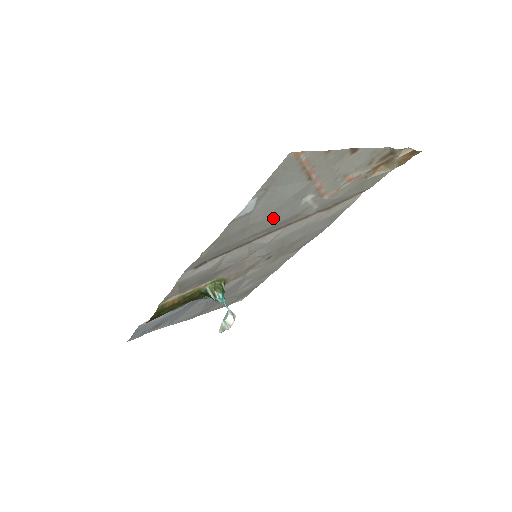
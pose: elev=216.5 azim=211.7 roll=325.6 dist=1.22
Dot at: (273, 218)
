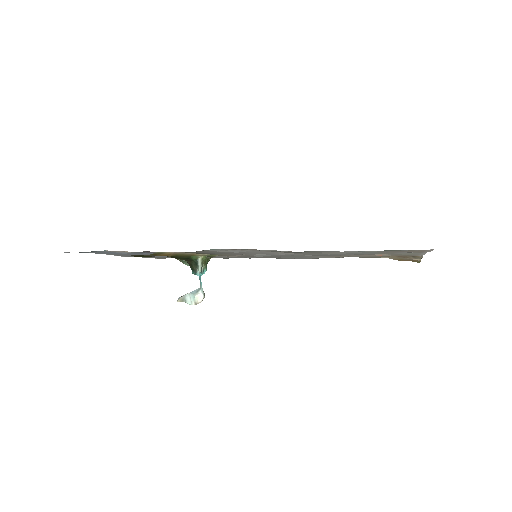
Dot at: occluded
